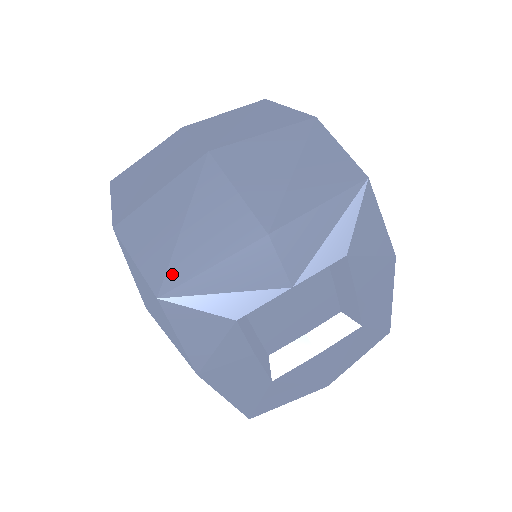
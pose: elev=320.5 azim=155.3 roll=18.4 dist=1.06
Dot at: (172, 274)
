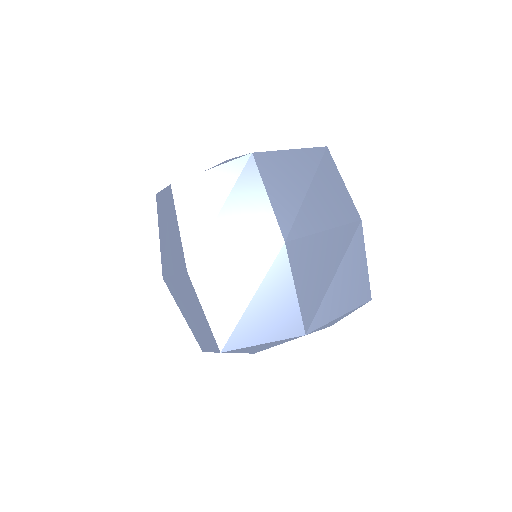
Dot at: (235, 339)
